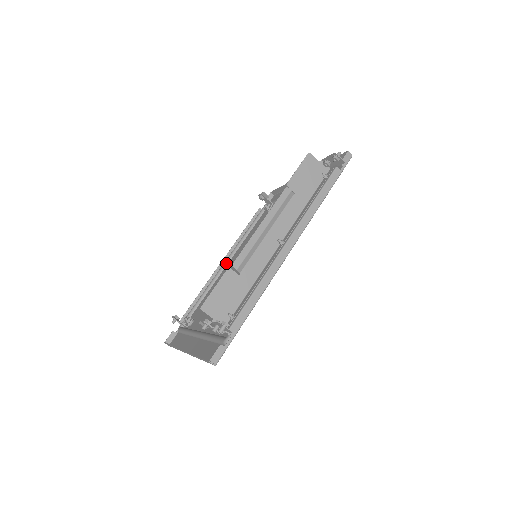
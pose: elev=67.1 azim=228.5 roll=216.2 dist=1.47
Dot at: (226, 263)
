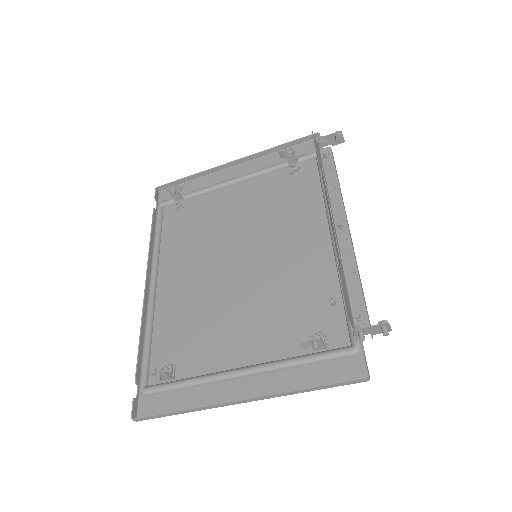
Dot at: (155, 283)
